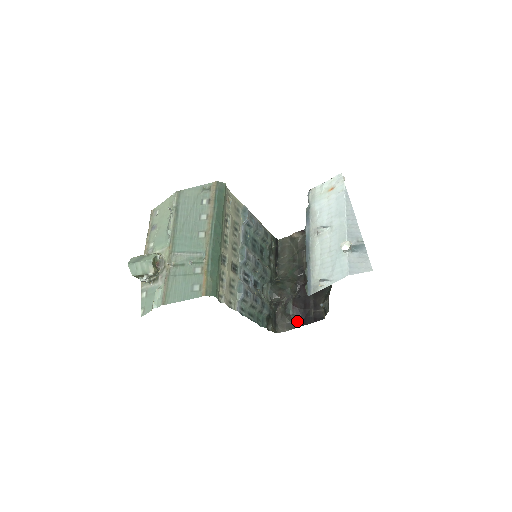
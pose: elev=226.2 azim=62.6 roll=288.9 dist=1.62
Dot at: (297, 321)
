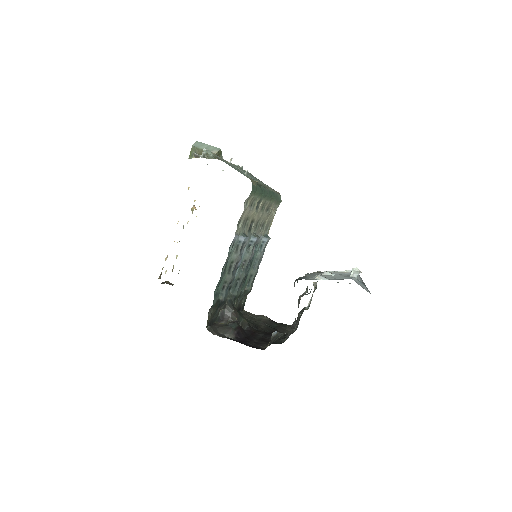
Dot at: (233, 338)
